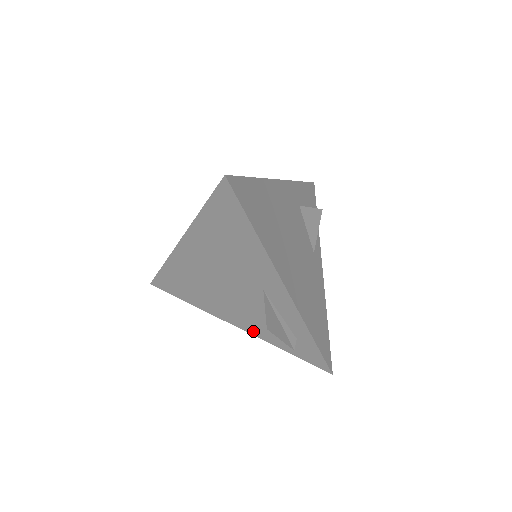
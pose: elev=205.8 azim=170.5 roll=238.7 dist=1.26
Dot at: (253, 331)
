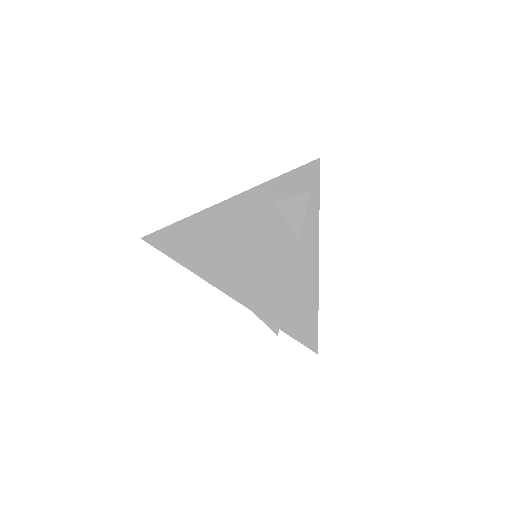
Dot at: occluded
